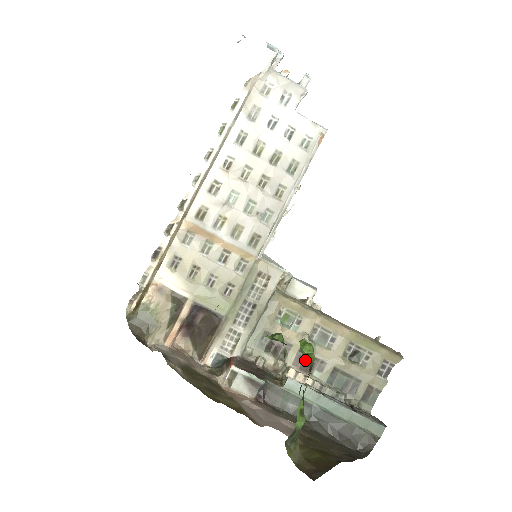
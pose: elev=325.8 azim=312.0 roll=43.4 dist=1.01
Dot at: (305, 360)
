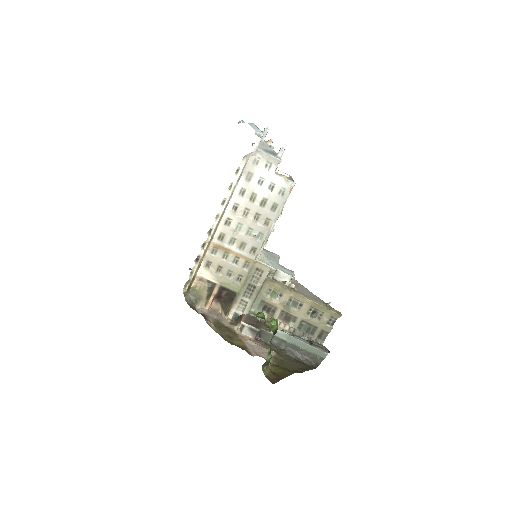
Dot at: (271, 329)
